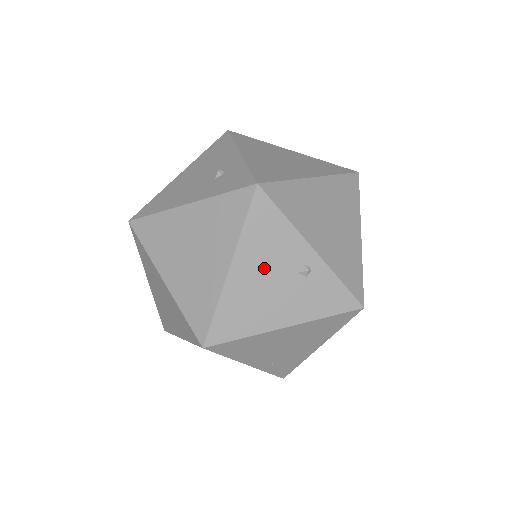
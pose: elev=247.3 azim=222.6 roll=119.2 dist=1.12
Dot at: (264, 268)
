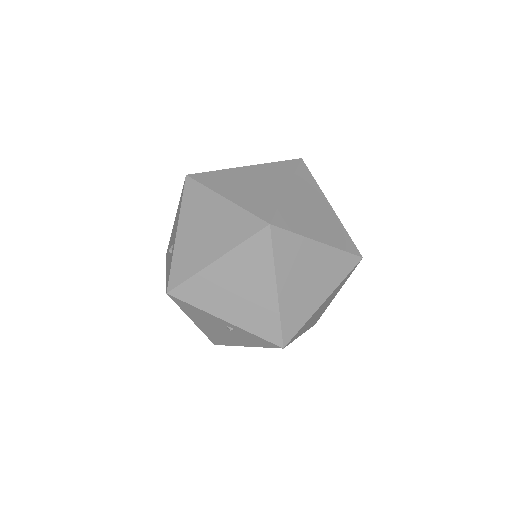
Dot at: (209, 324)
